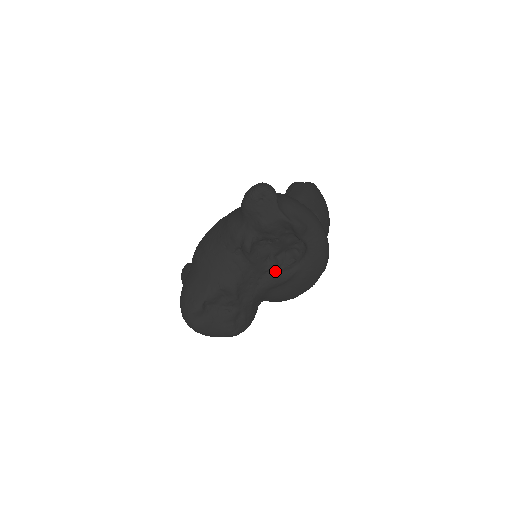
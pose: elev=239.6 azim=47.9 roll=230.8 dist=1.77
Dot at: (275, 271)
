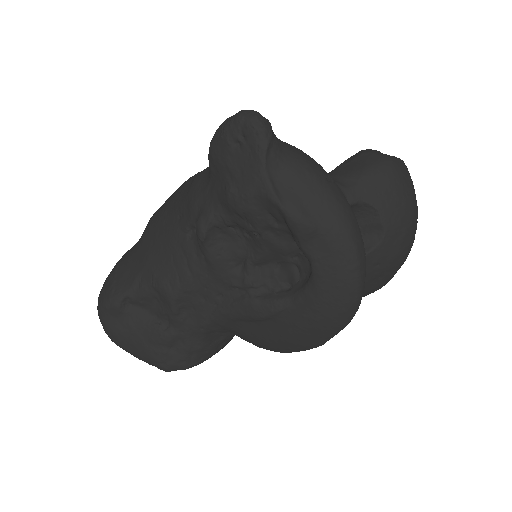
Dot at: (249, 292)
